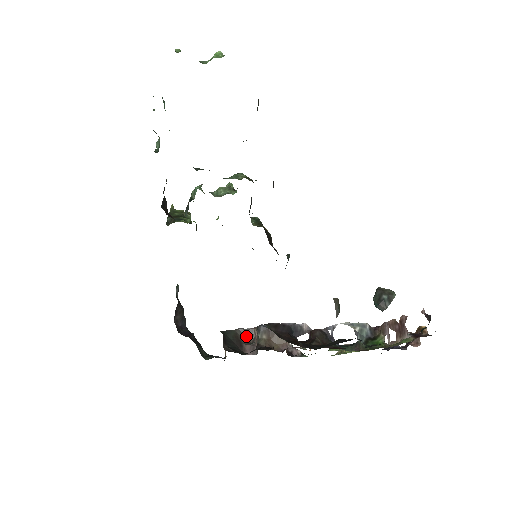
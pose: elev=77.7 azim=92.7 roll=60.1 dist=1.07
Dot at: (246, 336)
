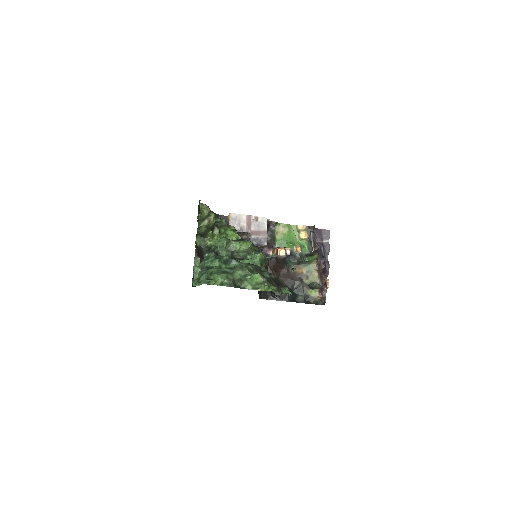
Dot at: (242, 232)
